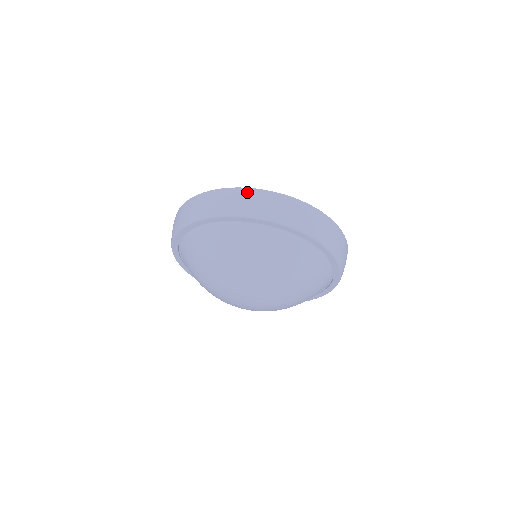
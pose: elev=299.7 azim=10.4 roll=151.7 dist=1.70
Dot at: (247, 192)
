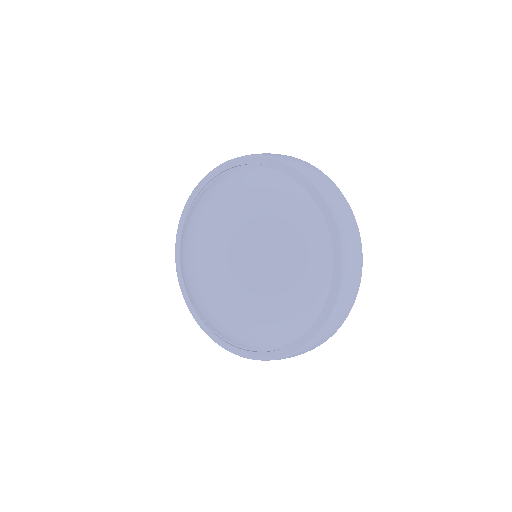
Dot at: (315, 168)
